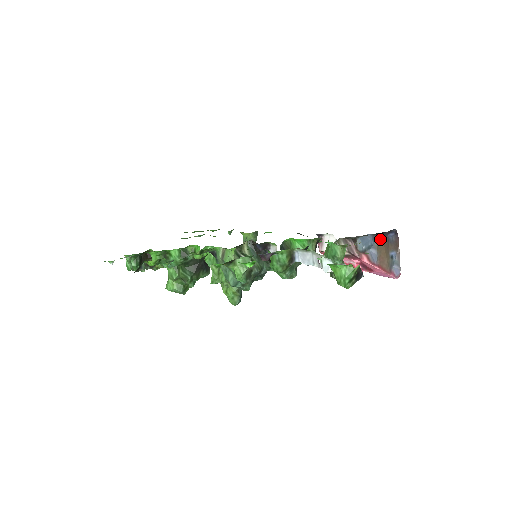
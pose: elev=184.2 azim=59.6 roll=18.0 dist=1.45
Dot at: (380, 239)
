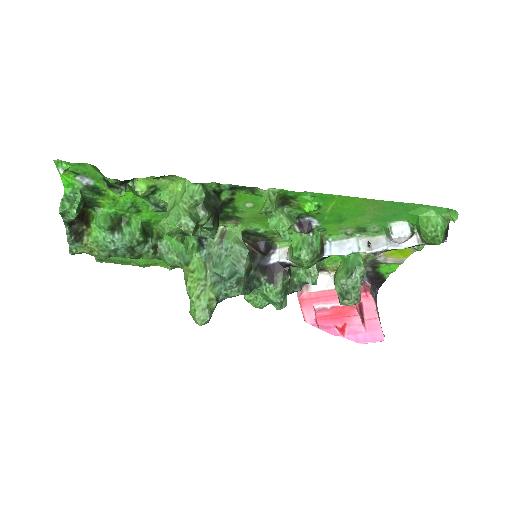
Dot at: (372, 288)
